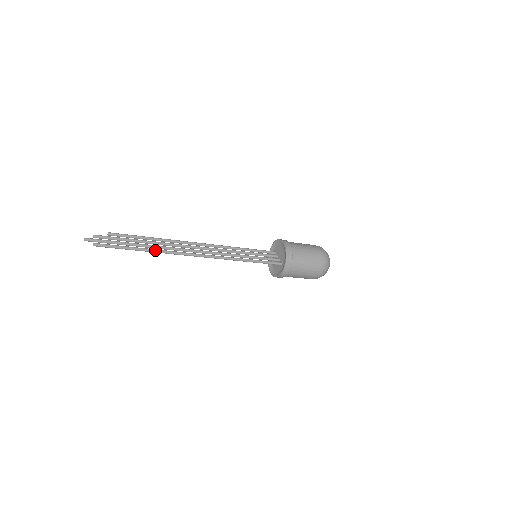
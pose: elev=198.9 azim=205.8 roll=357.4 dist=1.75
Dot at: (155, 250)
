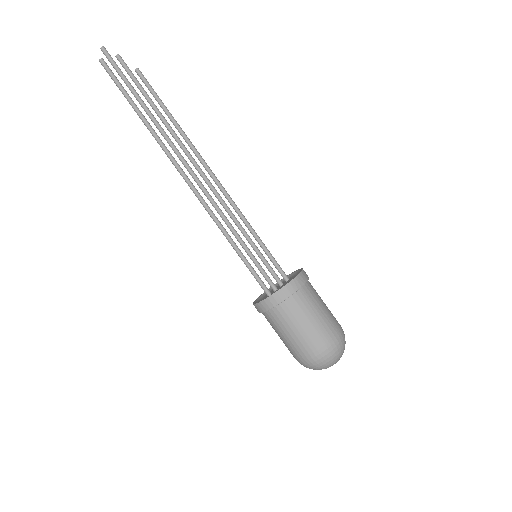
Dot at: (150, 128)
